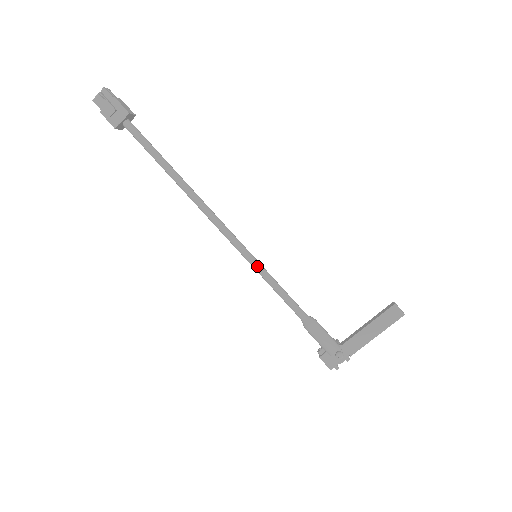
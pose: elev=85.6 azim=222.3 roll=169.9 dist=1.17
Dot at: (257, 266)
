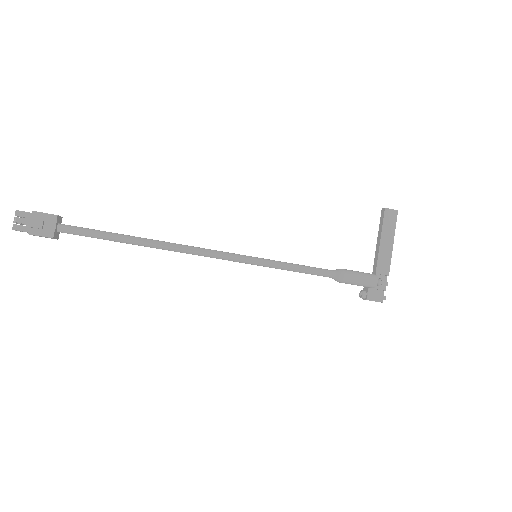
Dot at: (264, 262)
